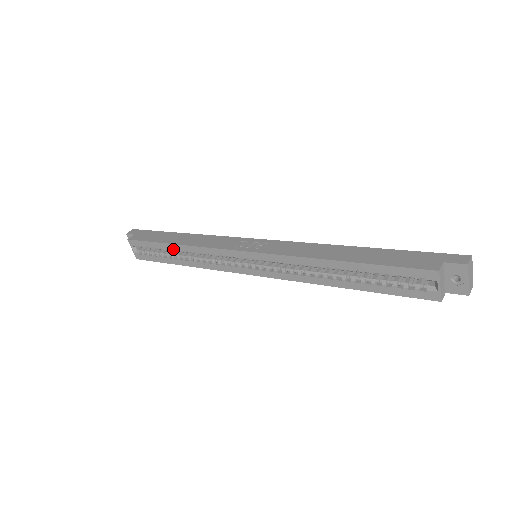
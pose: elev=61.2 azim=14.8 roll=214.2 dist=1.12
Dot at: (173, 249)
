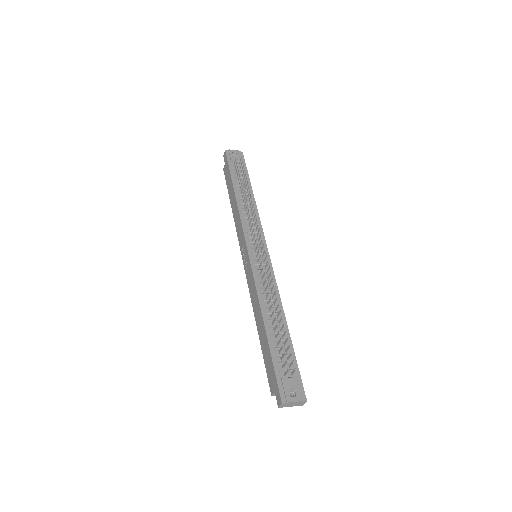
Dot at: occluded
